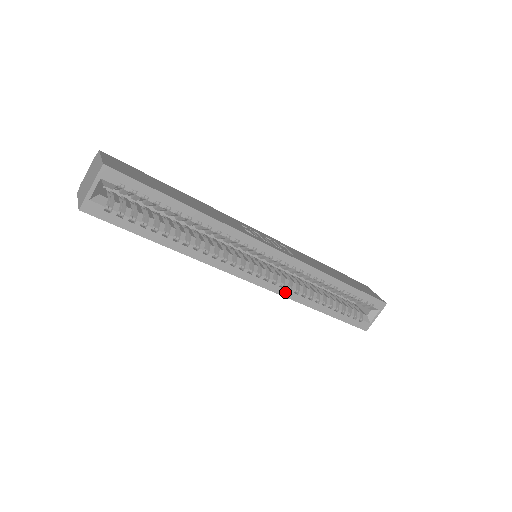
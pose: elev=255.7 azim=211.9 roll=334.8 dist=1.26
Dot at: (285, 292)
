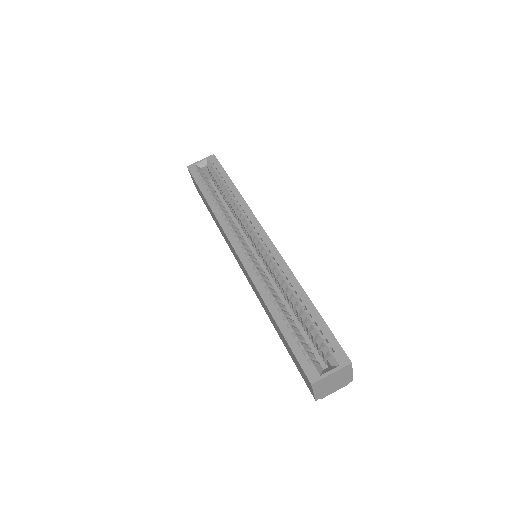
Dot at: (254, 274)
